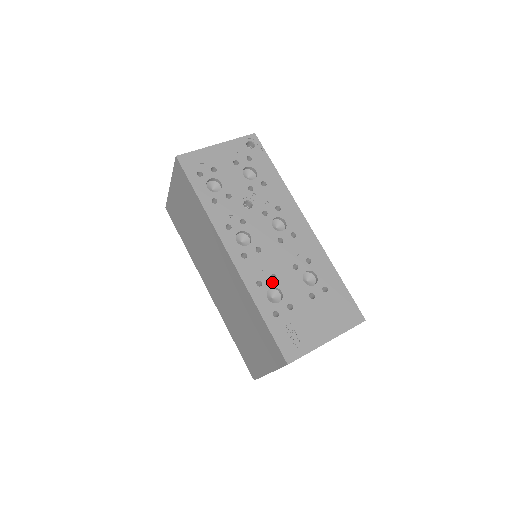
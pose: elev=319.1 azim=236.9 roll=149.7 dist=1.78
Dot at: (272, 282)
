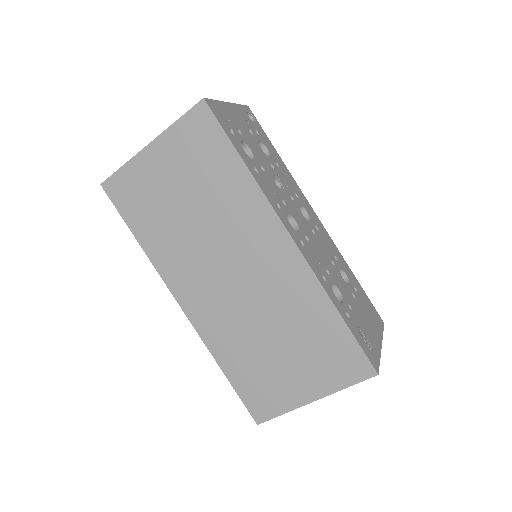
Dot at: (330, 278)
